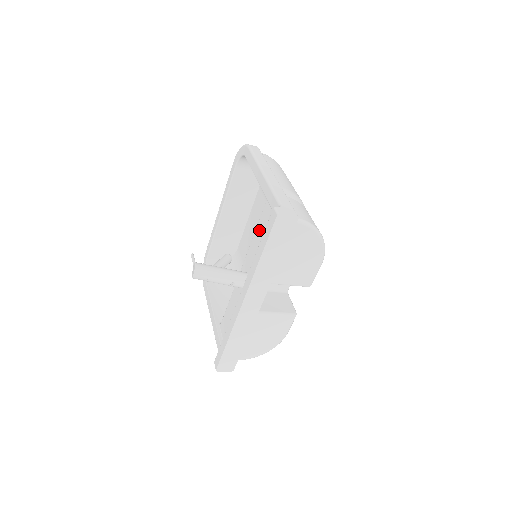
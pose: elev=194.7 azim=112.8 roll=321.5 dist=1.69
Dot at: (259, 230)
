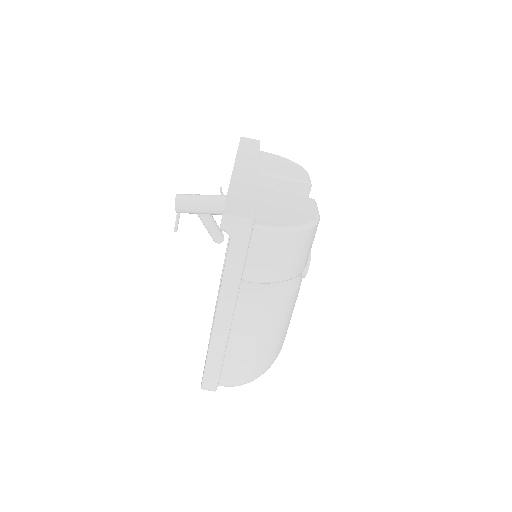
Dot at: occluded
